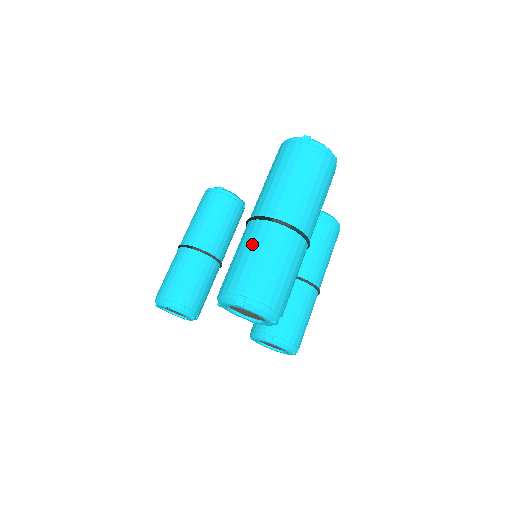
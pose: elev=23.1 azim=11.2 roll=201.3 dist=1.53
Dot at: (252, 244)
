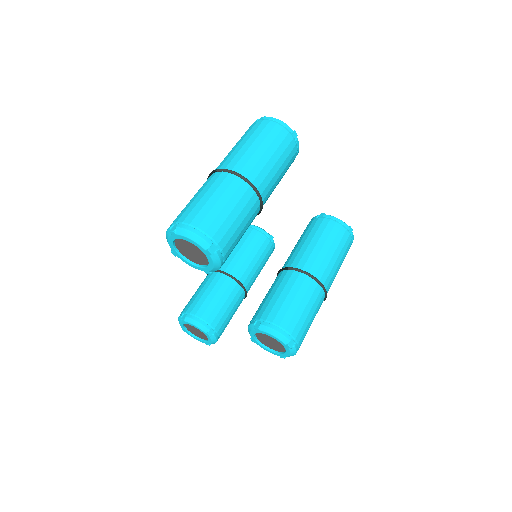
Dot at: (198, 191)
